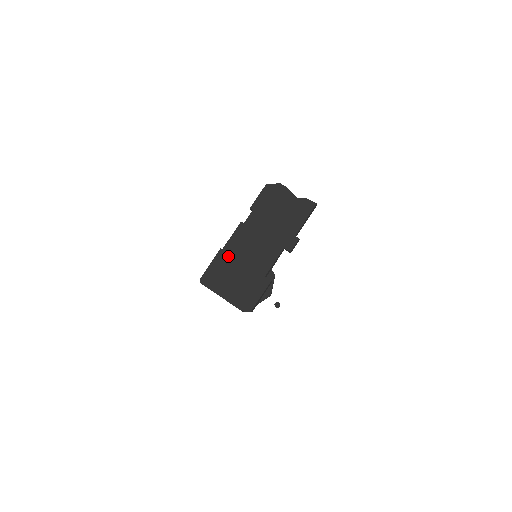
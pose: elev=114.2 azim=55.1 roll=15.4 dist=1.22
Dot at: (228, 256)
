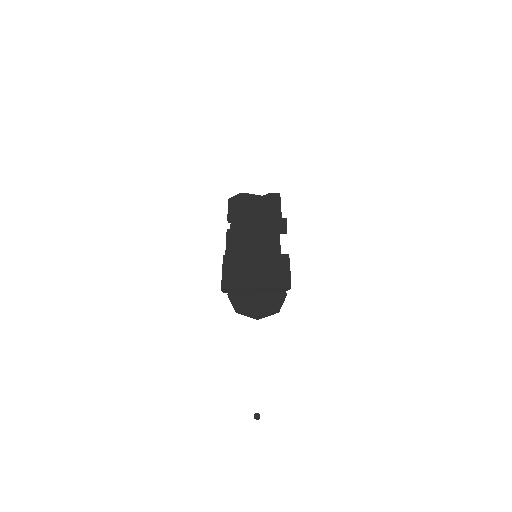
Dot at: (235, 256)
